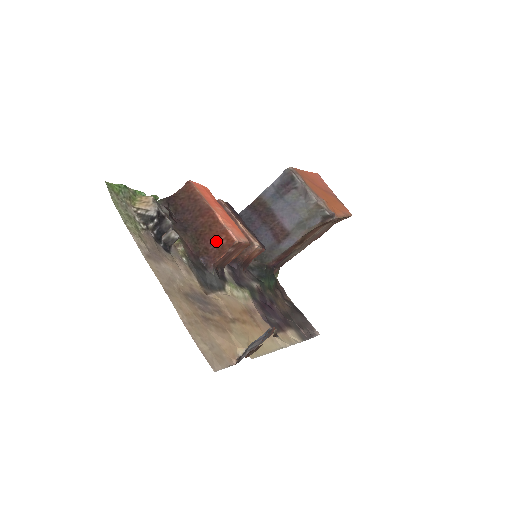
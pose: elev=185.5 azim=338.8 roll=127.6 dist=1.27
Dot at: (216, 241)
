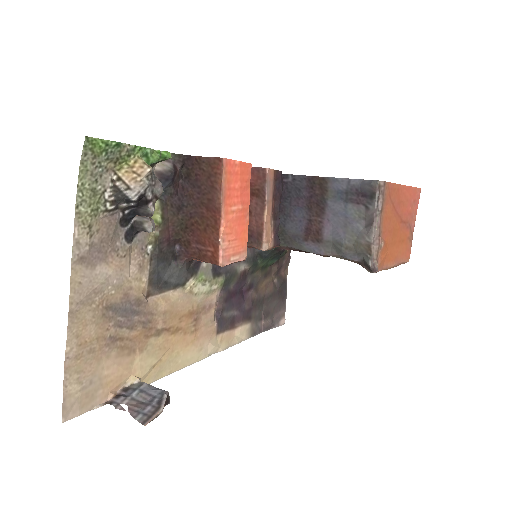
Dot at: (202, 245)
